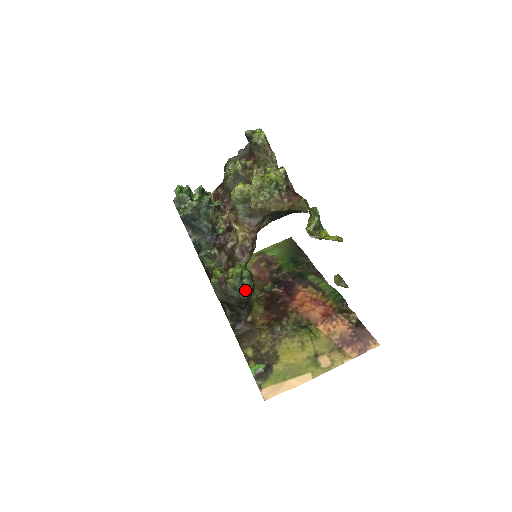
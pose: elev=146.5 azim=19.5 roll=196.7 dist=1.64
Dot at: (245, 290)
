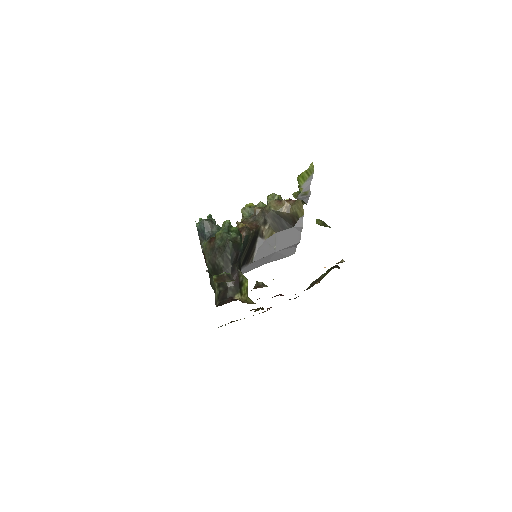
Dot at: (231, 240)
